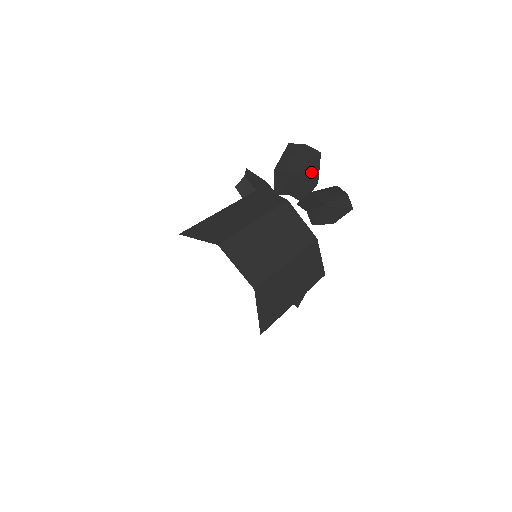
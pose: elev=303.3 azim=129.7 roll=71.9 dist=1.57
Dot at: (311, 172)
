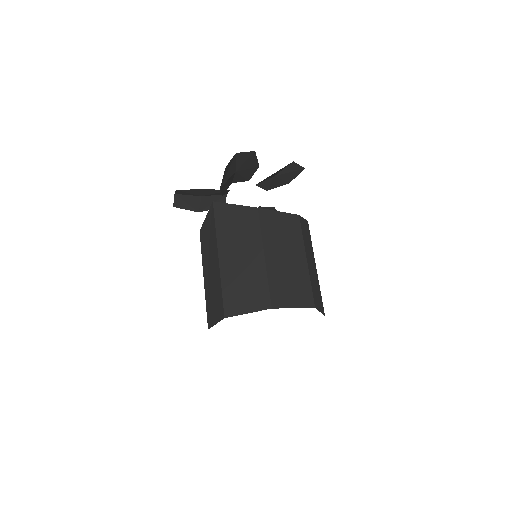
Dot at: (250, 165)
